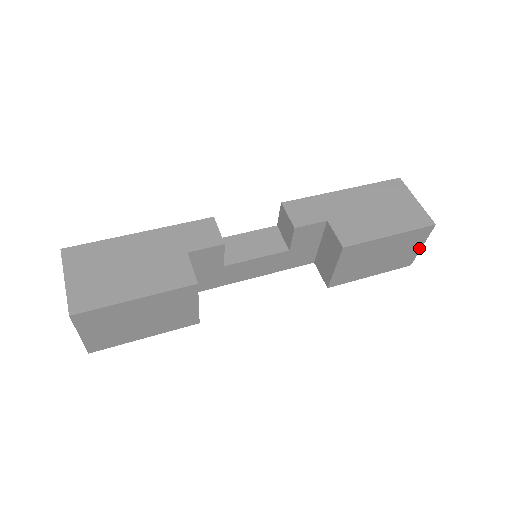
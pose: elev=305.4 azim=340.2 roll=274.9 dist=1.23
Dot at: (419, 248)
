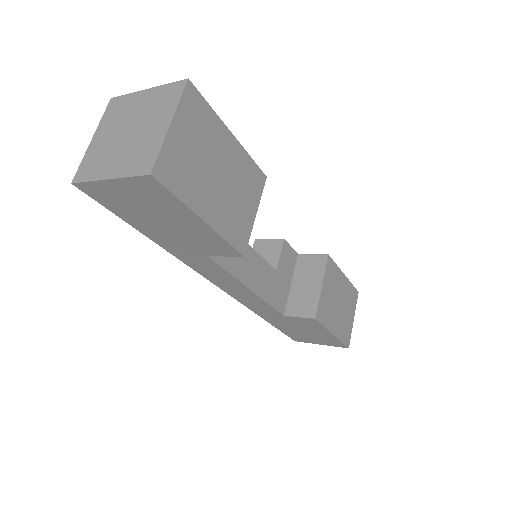
Dot at: (352, 321)
